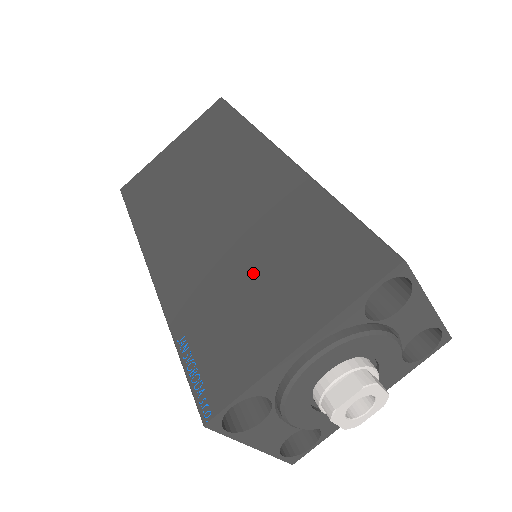
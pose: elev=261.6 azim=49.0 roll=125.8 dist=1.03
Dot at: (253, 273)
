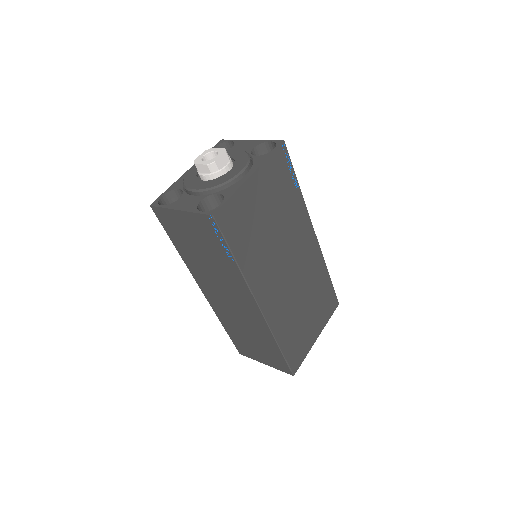
Dot at: occluded
